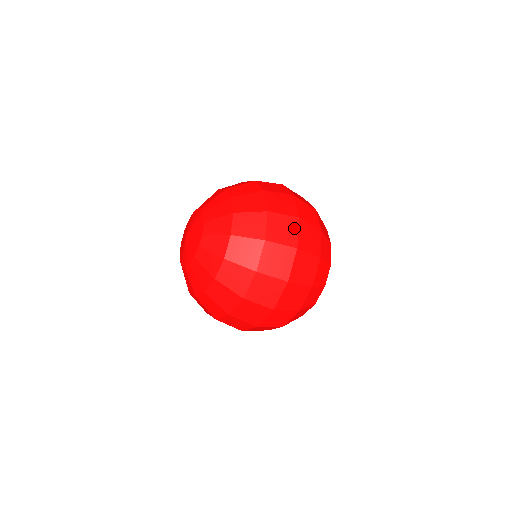
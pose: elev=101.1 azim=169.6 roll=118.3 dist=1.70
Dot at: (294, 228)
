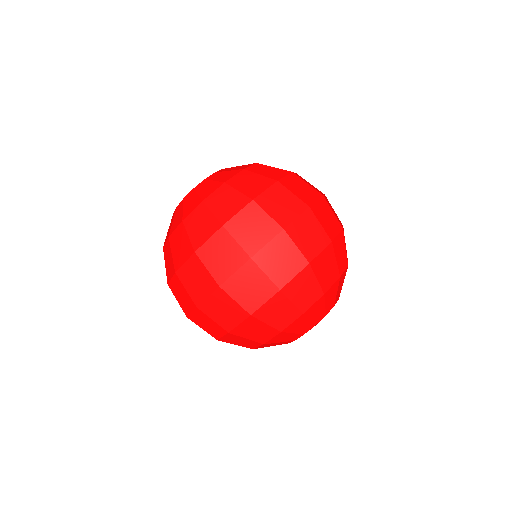
Dot at: (314, 196)
